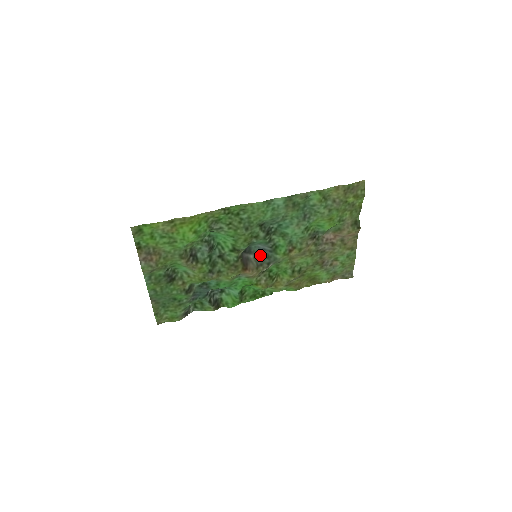
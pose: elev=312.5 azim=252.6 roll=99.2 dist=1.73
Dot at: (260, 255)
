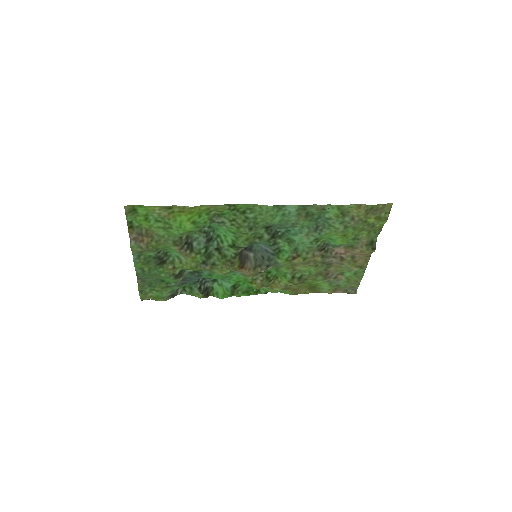
Dot at: (261, 255)
